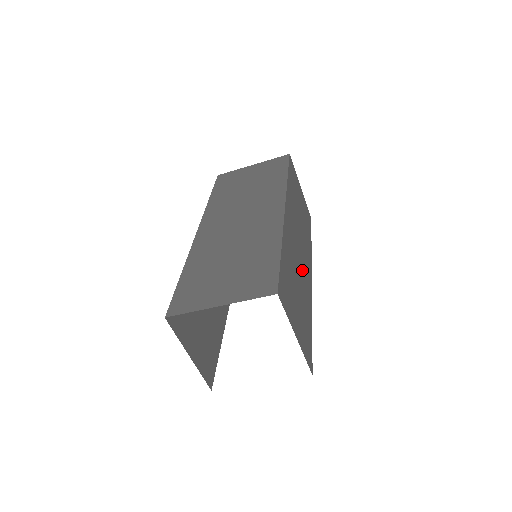
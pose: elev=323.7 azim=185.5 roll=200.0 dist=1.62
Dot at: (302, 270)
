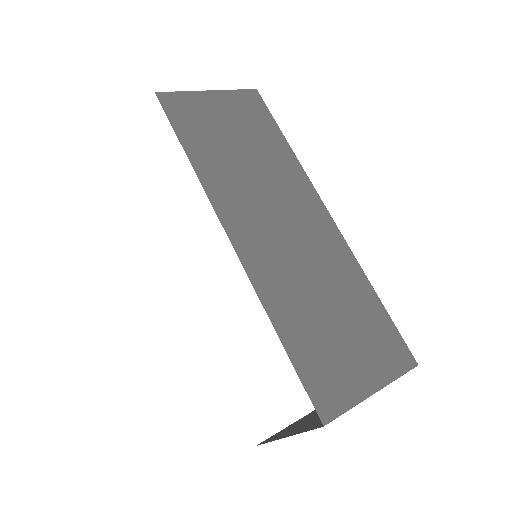
Dot at: occluded
